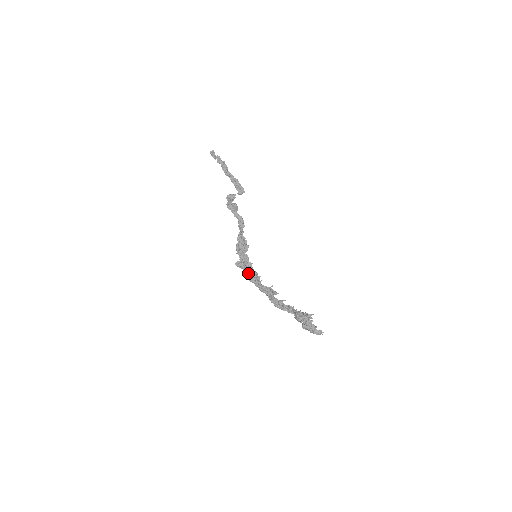
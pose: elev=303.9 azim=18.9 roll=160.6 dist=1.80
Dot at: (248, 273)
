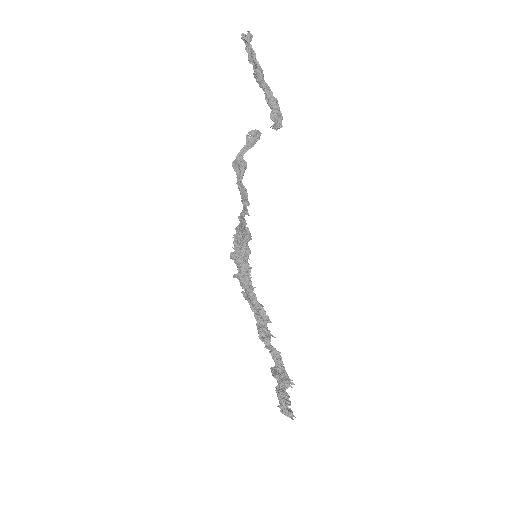
Dot at: (241, 275)
